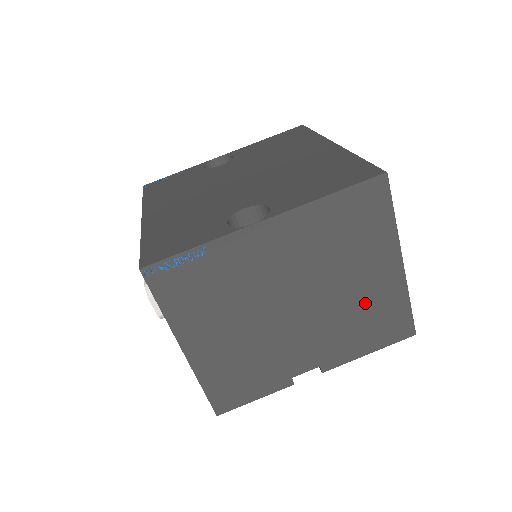
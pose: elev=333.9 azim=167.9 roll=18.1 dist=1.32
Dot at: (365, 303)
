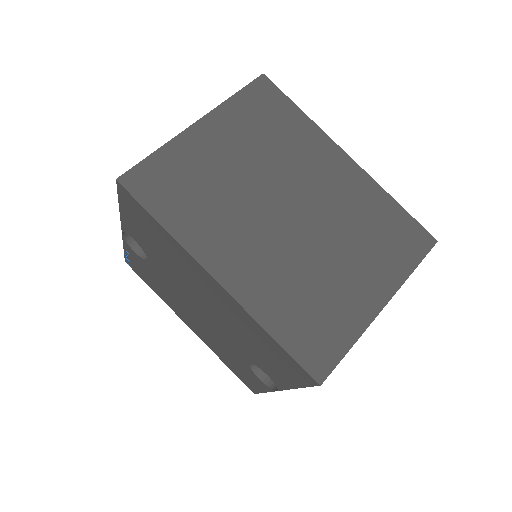
Dot at: occluded
